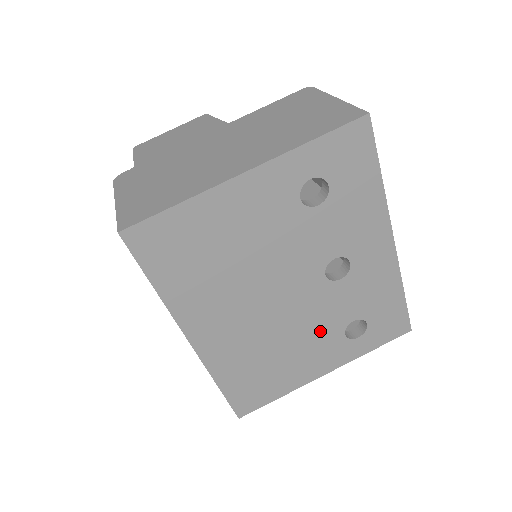
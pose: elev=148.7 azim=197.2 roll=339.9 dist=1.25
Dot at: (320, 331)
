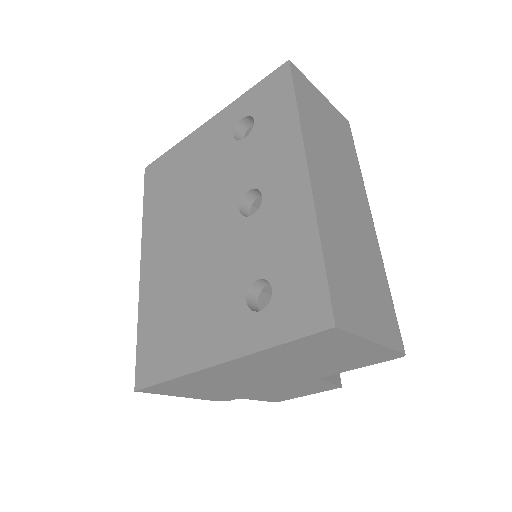
Dot at: (224, 285)
